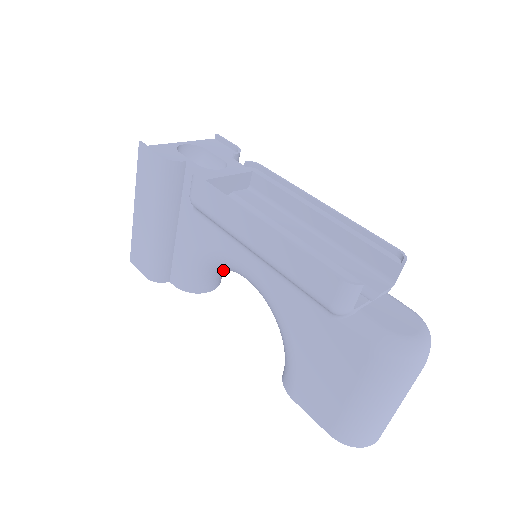
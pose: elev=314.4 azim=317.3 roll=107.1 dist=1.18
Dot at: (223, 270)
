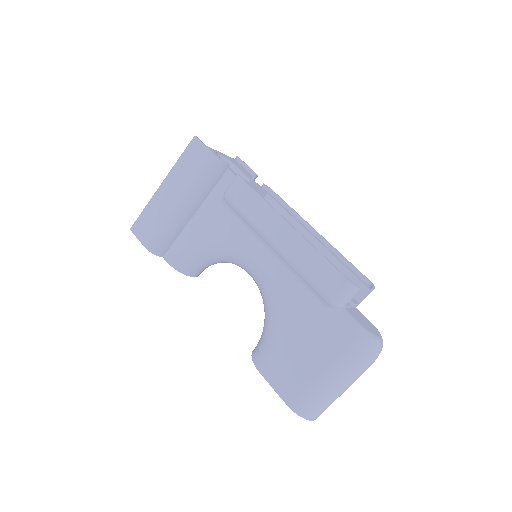
Dot at: (222, 260)
